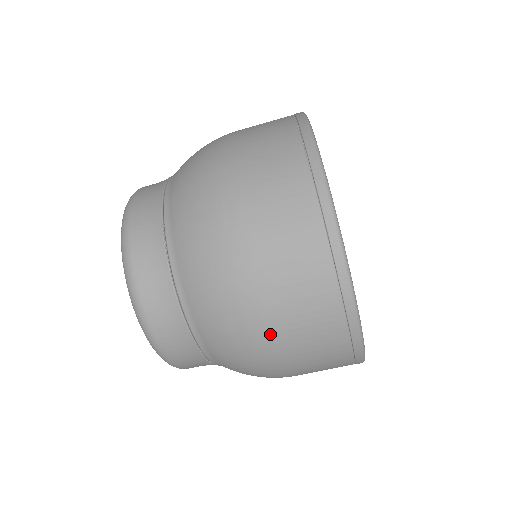
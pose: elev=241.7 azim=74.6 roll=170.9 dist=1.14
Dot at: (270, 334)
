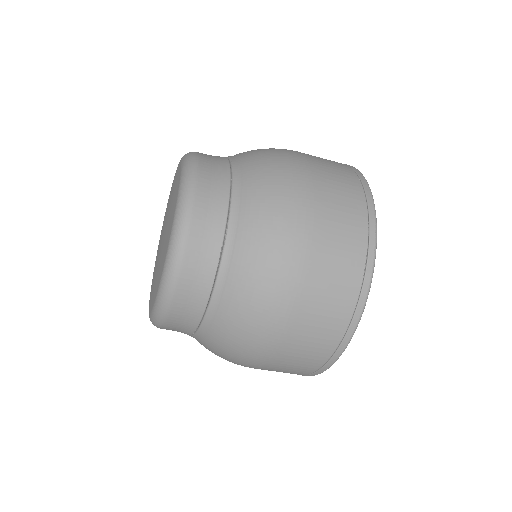
Dot at: (264, 361)
